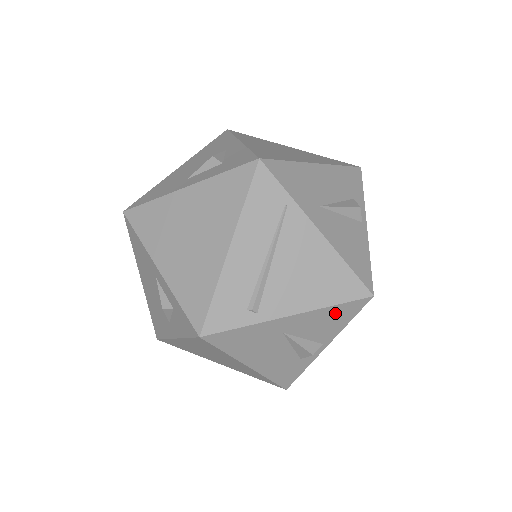
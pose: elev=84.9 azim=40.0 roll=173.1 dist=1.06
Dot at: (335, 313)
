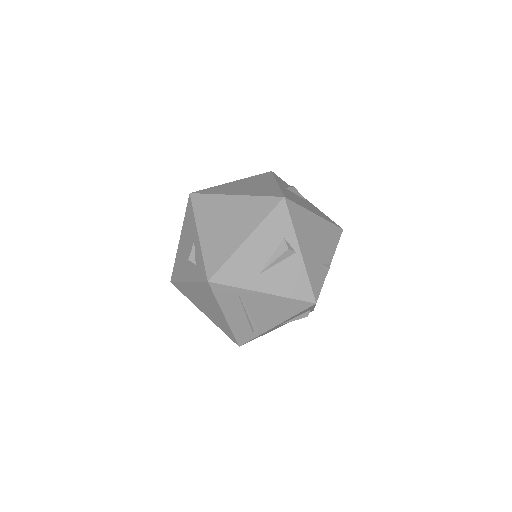
Dot at: (301, 312)
